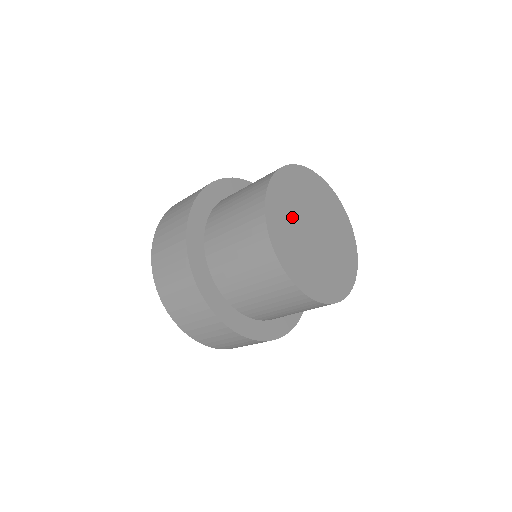
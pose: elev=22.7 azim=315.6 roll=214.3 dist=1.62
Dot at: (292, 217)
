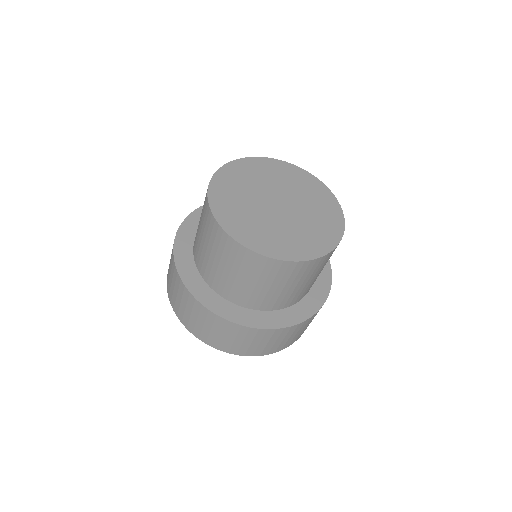
Dot at: (251, 184)
